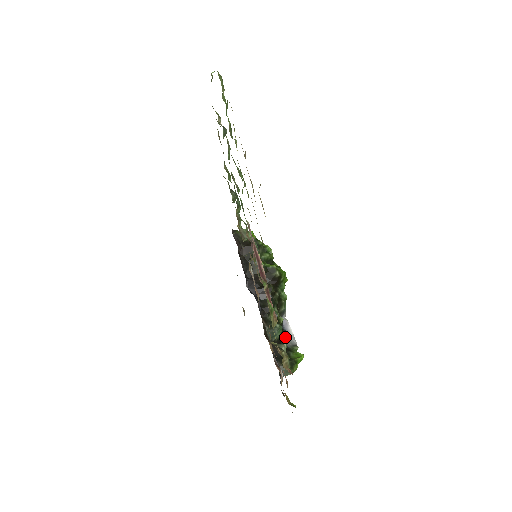
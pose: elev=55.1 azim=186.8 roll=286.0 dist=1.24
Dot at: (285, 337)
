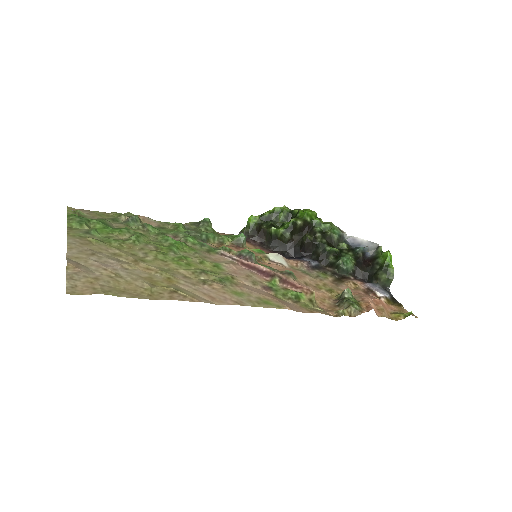
Dot at: (360, 256)
